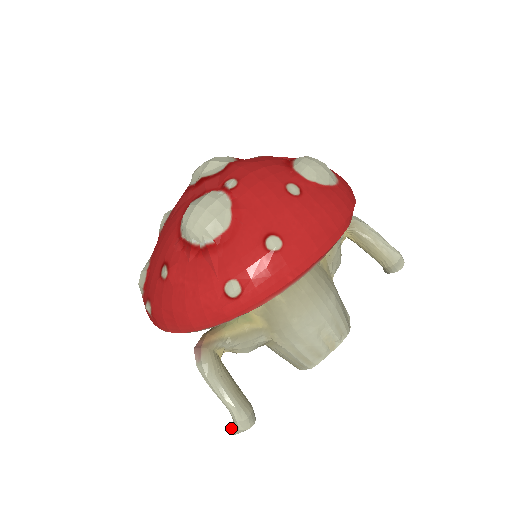
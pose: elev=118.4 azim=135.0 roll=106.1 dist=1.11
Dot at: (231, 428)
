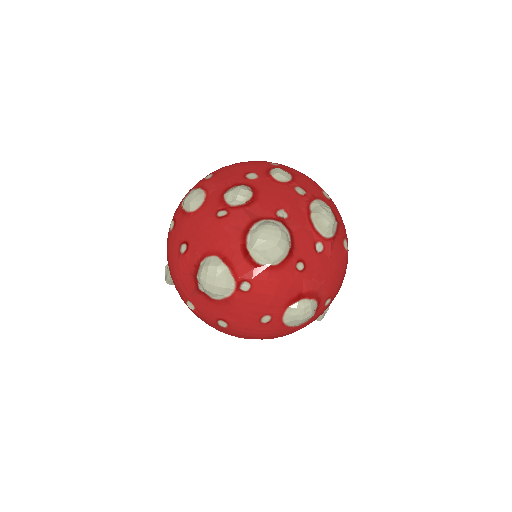
Dot at: (166, 270)
